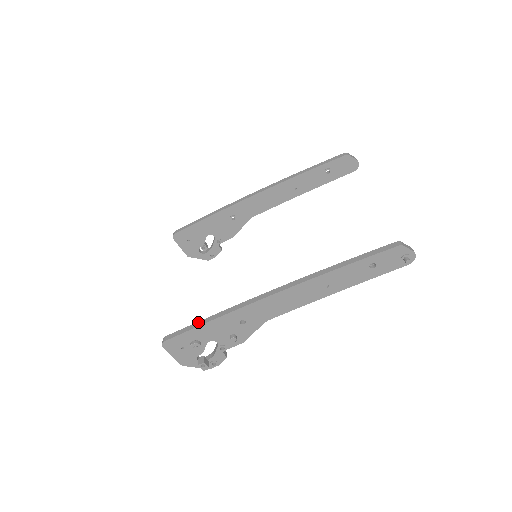
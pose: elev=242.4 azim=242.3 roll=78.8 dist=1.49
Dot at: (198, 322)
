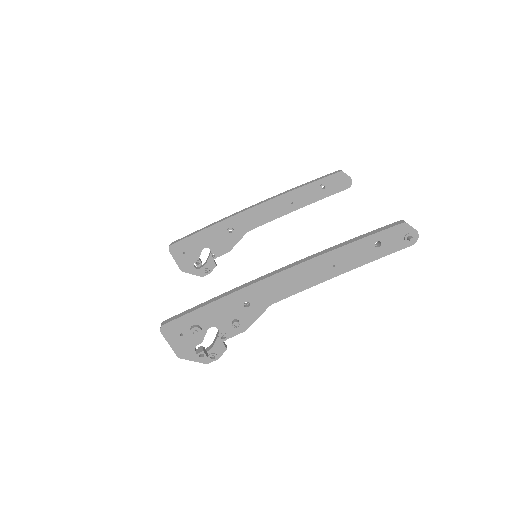
Dot at: (200, 304)
